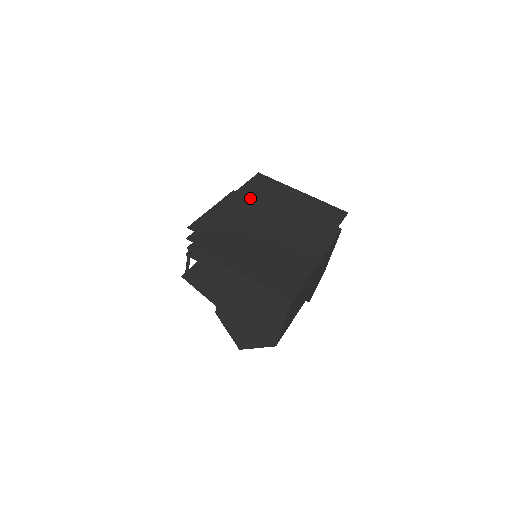
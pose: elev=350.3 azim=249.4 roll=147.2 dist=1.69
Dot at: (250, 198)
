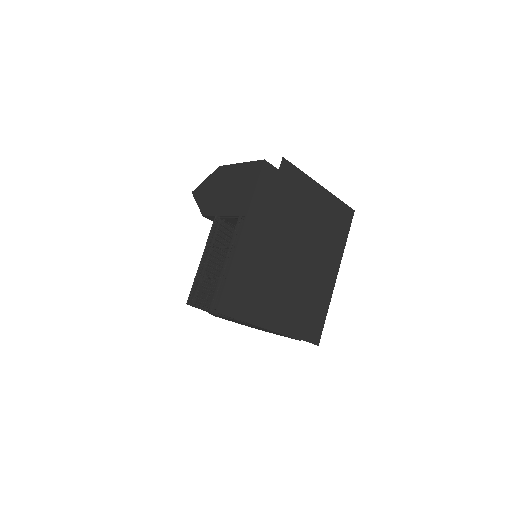
Dot at: (279, 224)
